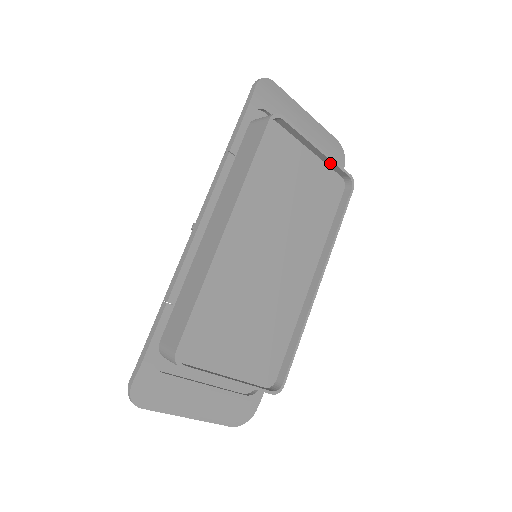
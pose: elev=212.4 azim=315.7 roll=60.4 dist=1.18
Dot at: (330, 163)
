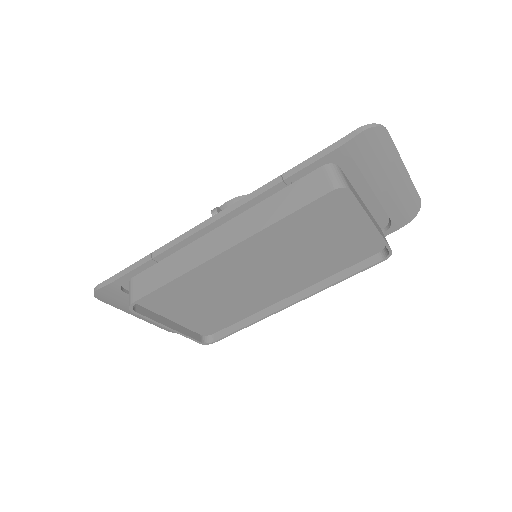
Dot at: occluded
